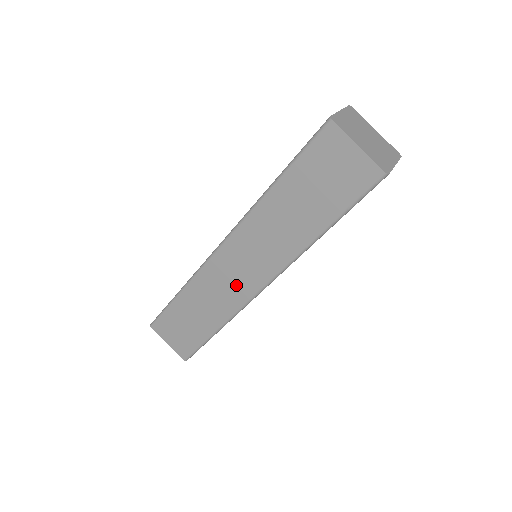
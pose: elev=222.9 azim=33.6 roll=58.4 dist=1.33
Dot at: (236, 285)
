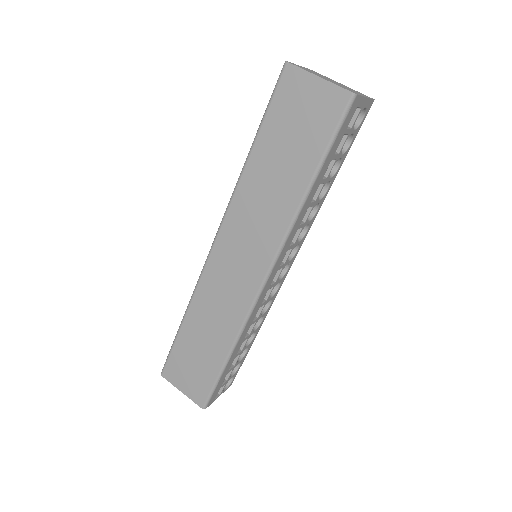
Dot at: (237, 286)
